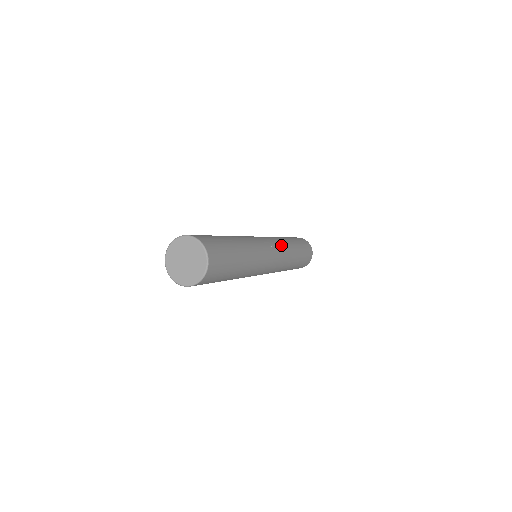
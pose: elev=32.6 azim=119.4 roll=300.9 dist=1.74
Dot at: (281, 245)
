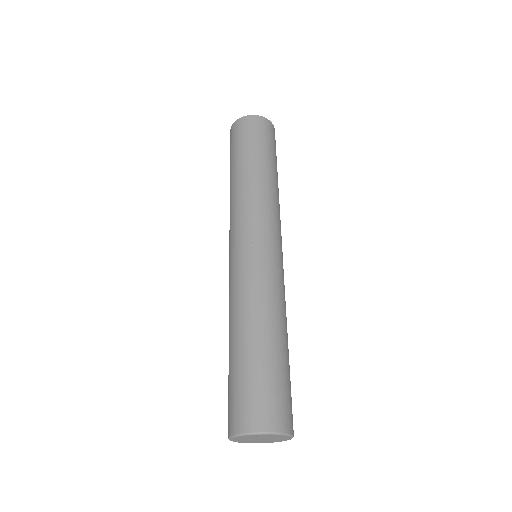
Dot at: occluded
